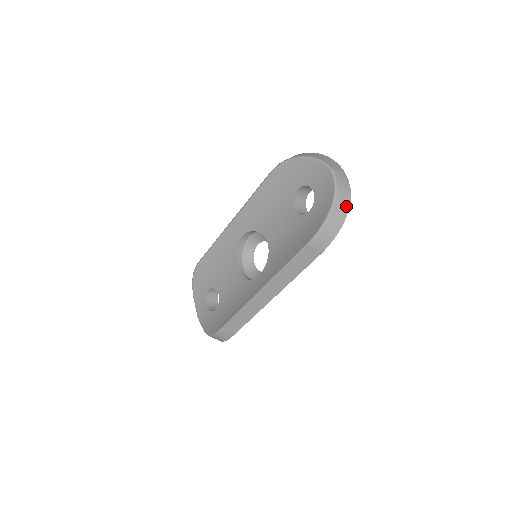
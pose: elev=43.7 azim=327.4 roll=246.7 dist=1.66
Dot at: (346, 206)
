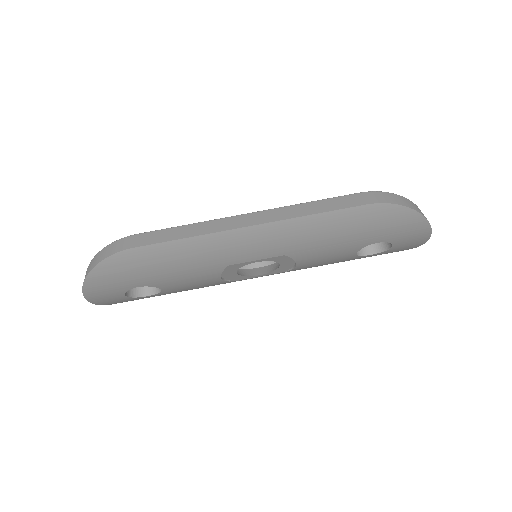
Dot at: (423, 215)
